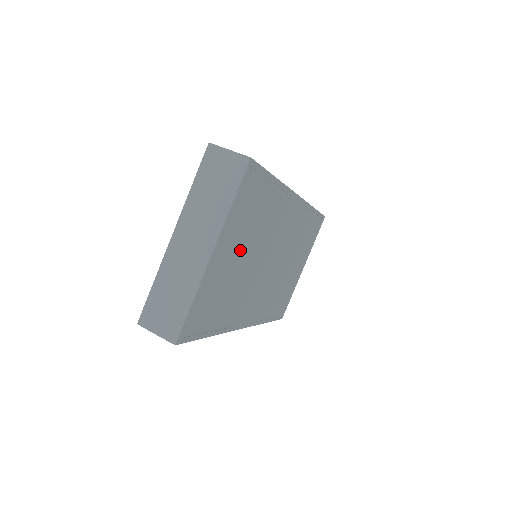
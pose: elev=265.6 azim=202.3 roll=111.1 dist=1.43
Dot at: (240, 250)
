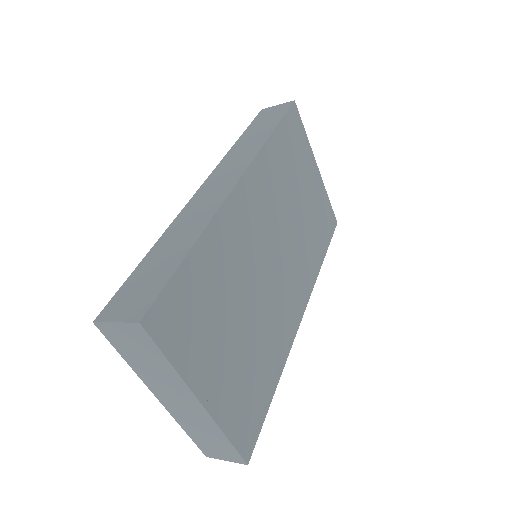
Dot at: (228, 335)
